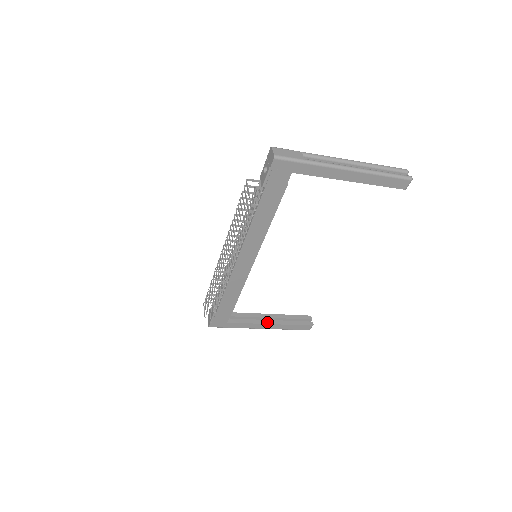
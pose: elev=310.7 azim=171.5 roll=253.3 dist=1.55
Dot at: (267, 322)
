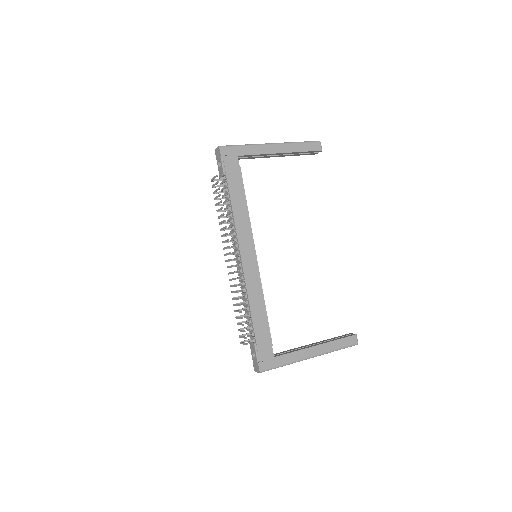
Dot at: (312, 346)
